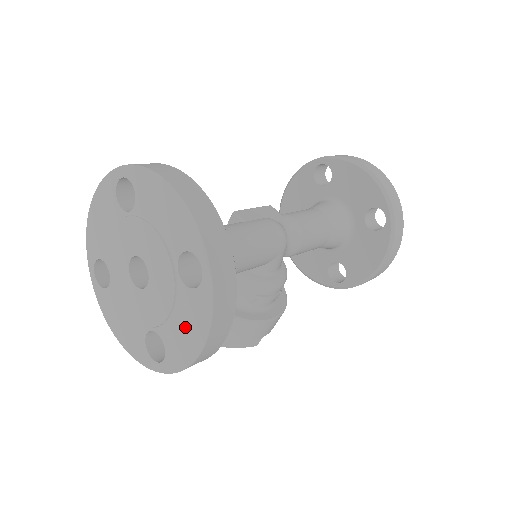
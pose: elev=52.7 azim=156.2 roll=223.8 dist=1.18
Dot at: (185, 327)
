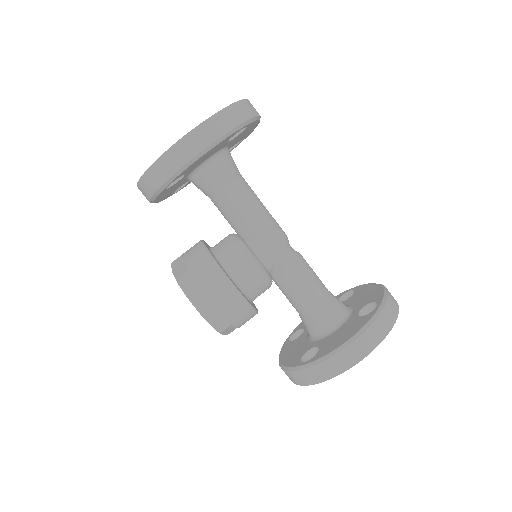
Dot at: occluded
